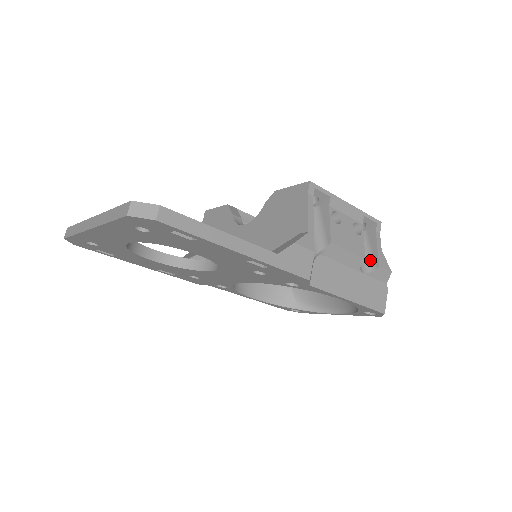
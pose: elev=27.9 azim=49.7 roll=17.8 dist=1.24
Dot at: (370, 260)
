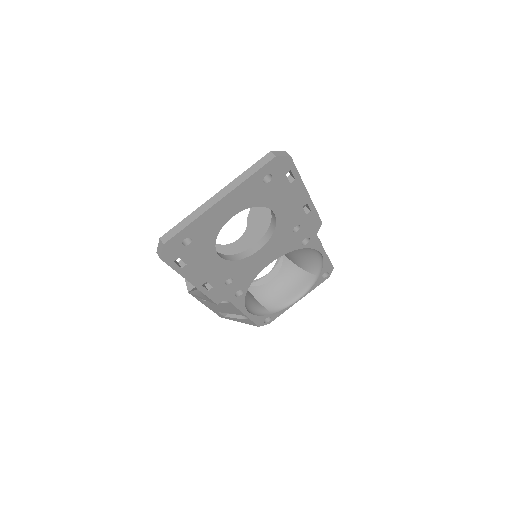
Dot at: occluded
